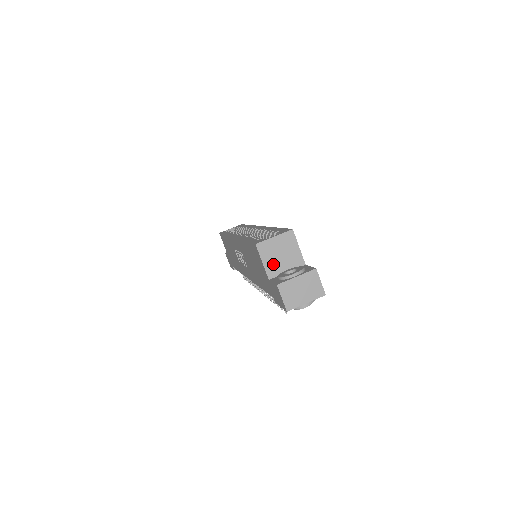
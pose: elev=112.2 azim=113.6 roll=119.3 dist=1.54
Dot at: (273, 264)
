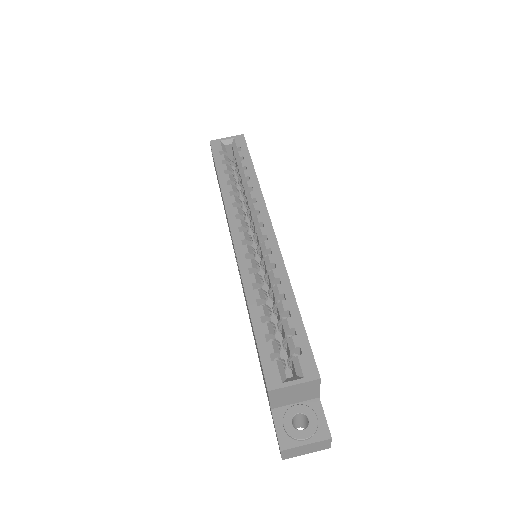
Dot at: (282, 400)
